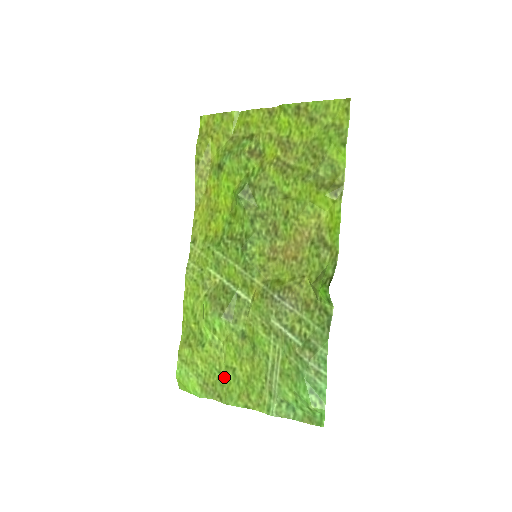
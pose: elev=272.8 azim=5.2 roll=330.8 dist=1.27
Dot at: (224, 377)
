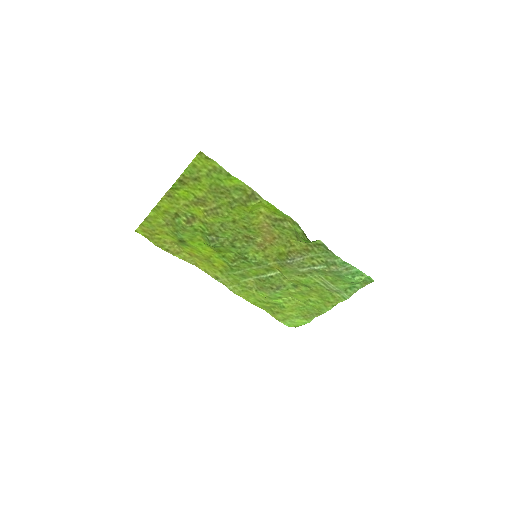
Dot at: (309, 306)
